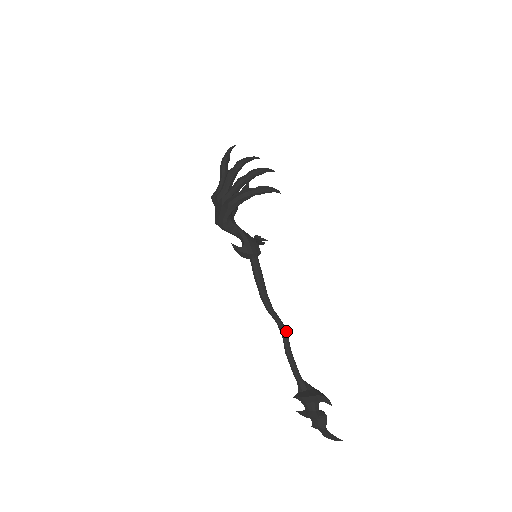
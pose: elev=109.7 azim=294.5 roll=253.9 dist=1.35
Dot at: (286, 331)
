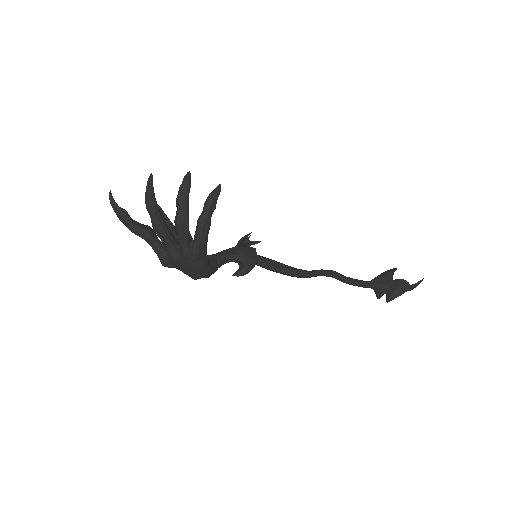
Dot at: (332, 271)
